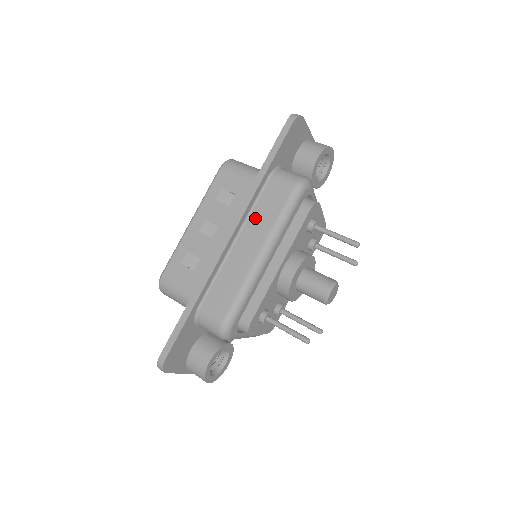
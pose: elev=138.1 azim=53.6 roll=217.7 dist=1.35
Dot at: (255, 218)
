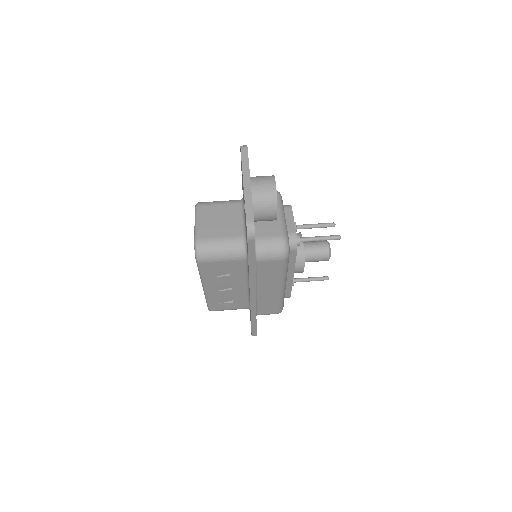
Dot at: (263, 280)
